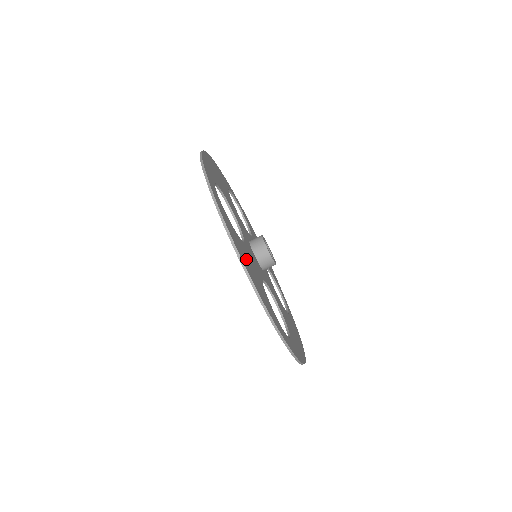
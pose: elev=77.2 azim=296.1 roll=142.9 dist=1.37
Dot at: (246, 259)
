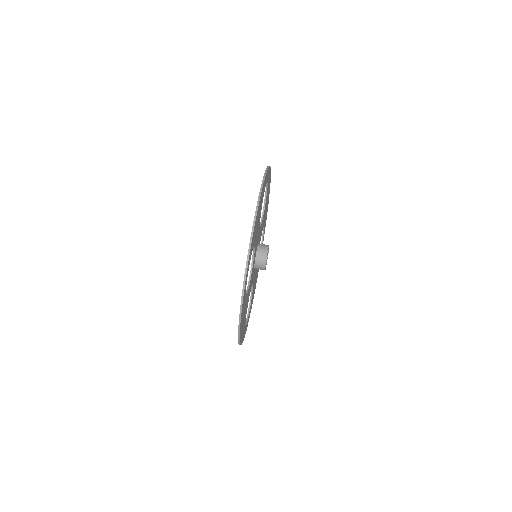
Dot at: (259, 211)
